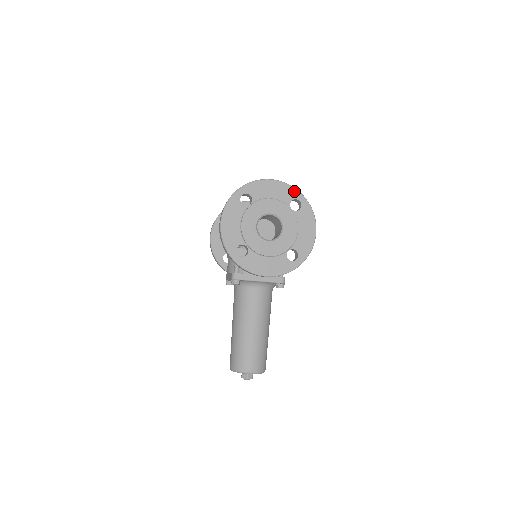
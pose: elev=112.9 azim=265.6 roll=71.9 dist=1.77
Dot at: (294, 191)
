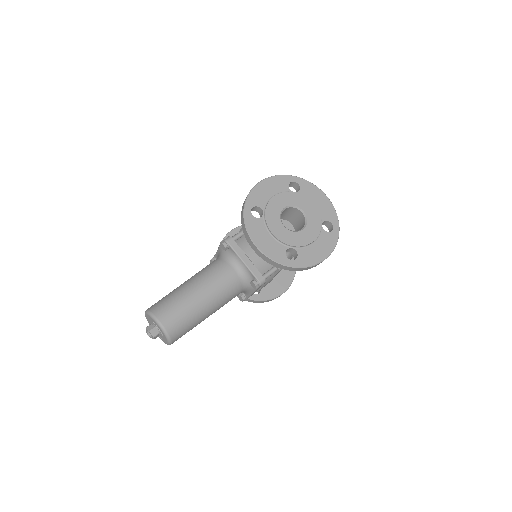
Dot at: (335, 217)
